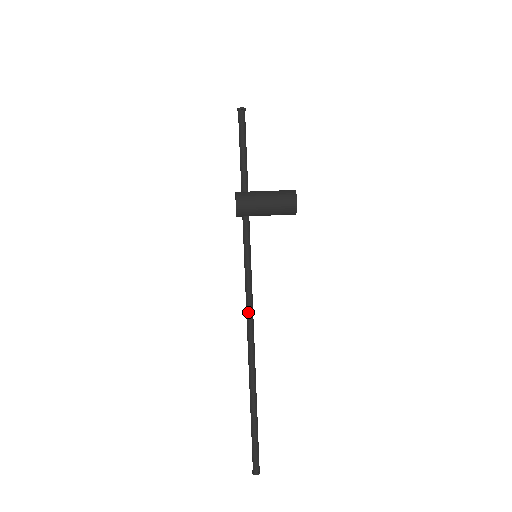
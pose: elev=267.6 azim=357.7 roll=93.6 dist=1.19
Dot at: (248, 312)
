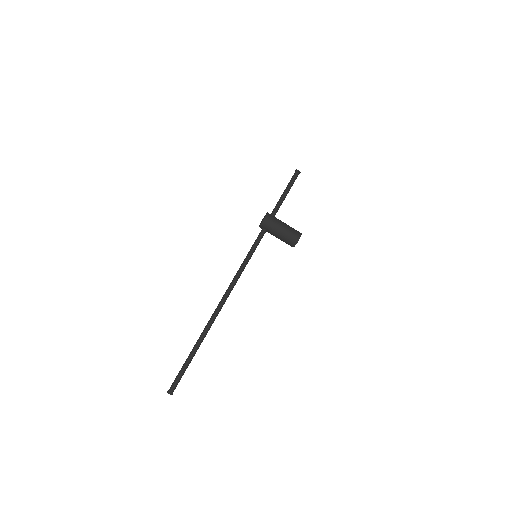
Dot at: (231, 285)
